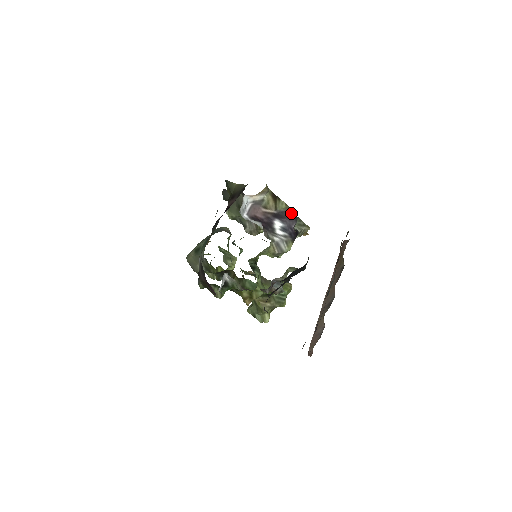
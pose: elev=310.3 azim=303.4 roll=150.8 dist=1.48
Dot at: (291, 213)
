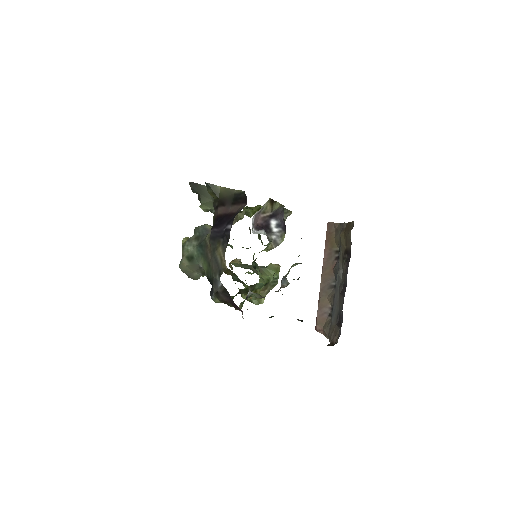
Dot at: (282, 208)
